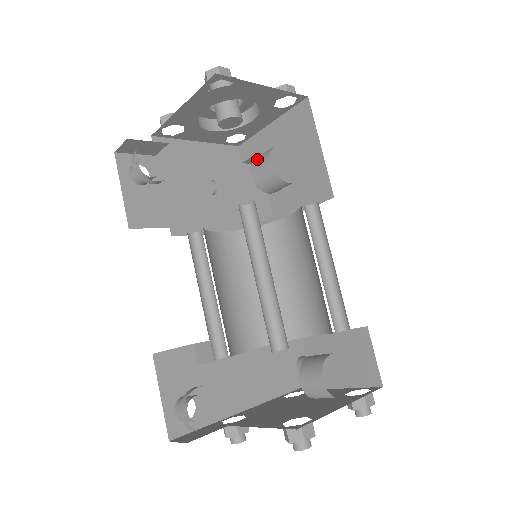
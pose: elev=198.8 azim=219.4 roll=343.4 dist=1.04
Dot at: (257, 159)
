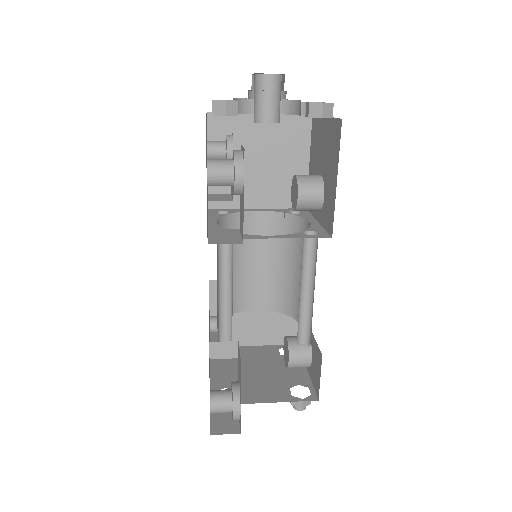
Dot at: (306, 184)
